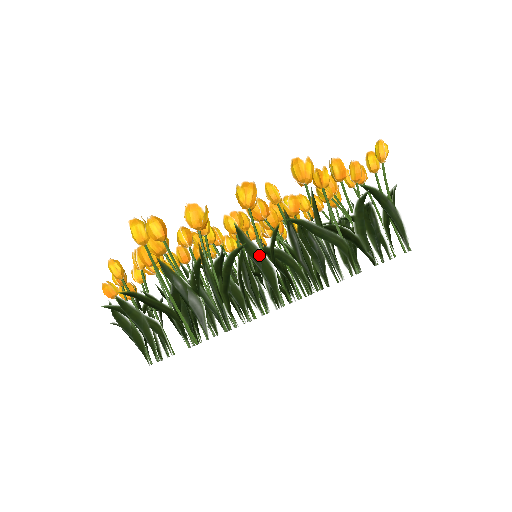
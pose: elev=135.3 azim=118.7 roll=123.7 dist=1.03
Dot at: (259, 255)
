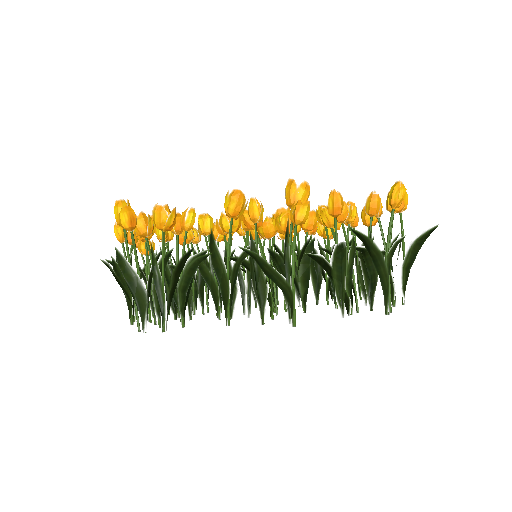
Dot at: (222, 268)
